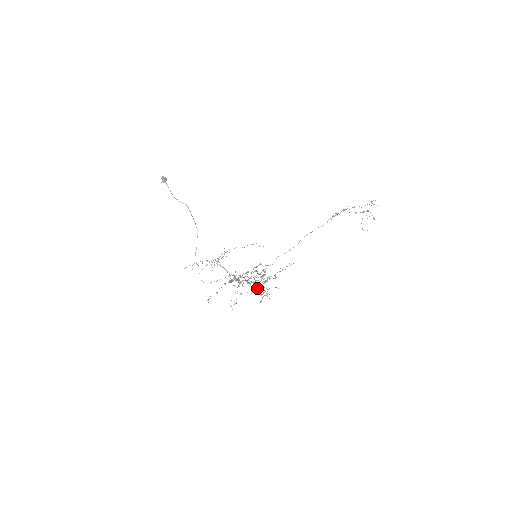
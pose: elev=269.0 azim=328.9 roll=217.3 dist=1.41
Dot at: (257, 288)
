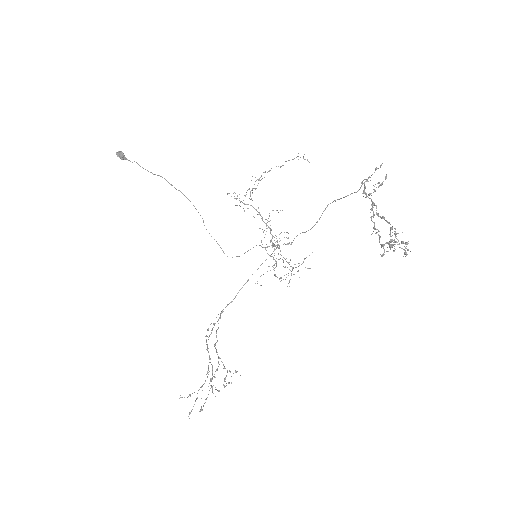
Dot at: occluded
